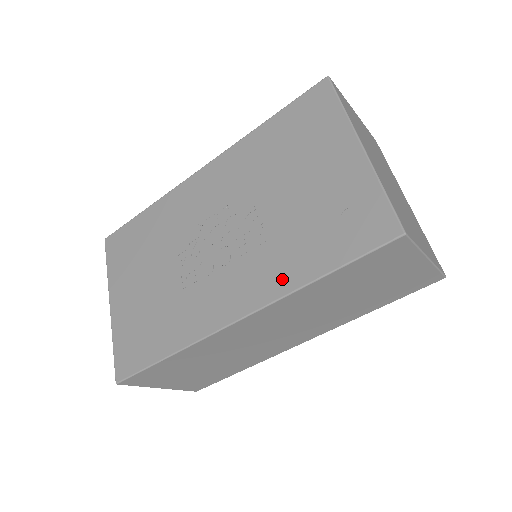
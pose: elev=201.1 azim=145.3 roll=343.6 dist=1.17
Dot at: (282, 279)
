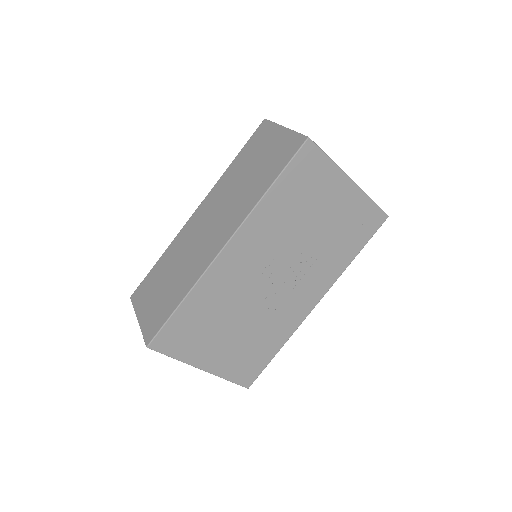
Dot at: (335, 271)
